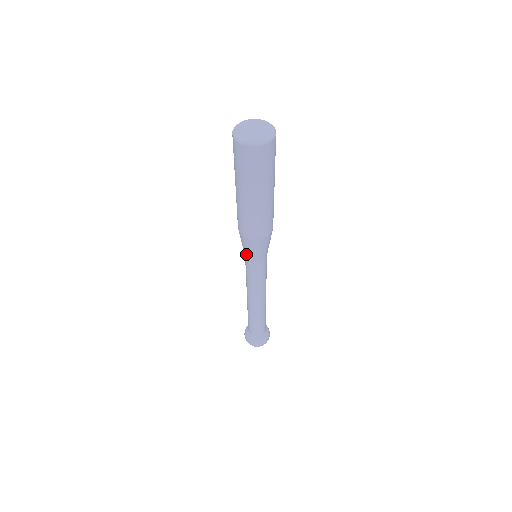
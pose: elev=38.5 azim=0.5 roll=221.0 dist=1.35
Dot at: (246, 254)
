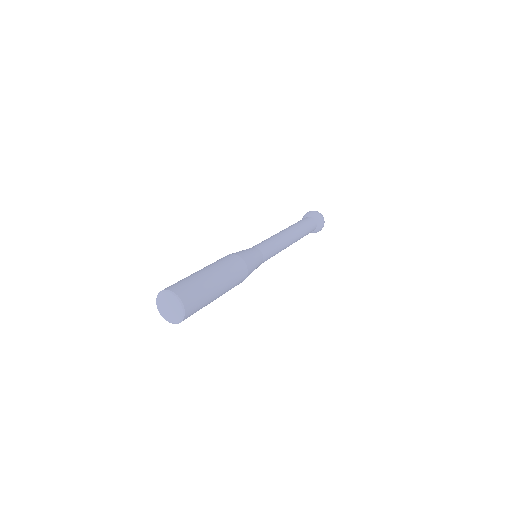
Dot at: occluded
